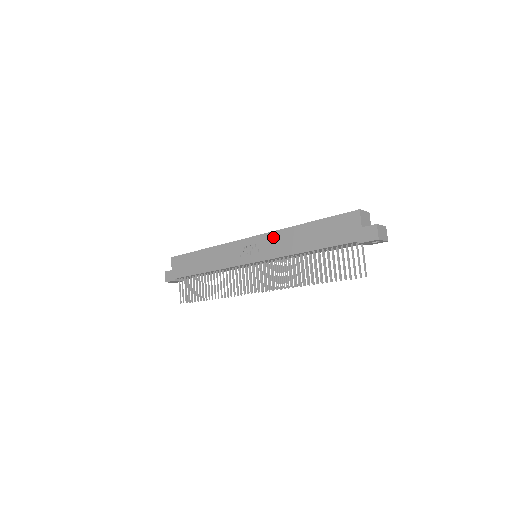
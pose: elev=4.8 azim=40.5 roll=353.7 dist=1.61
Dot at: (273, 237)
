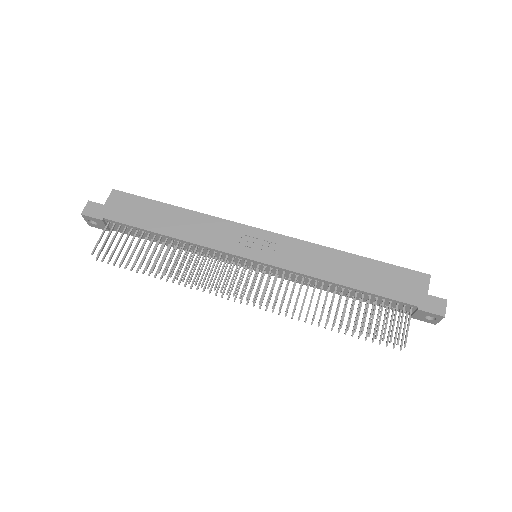
Dot at: (302, 247)
